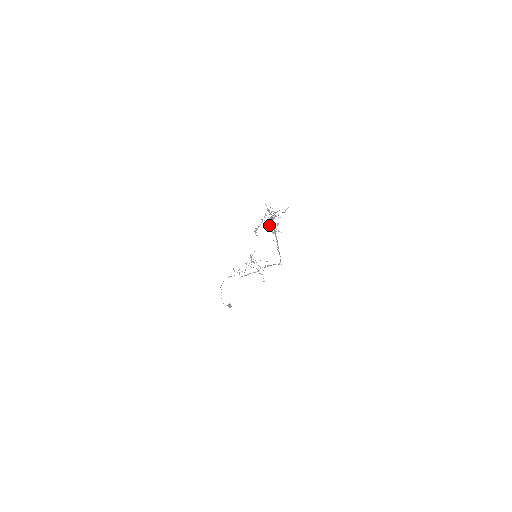
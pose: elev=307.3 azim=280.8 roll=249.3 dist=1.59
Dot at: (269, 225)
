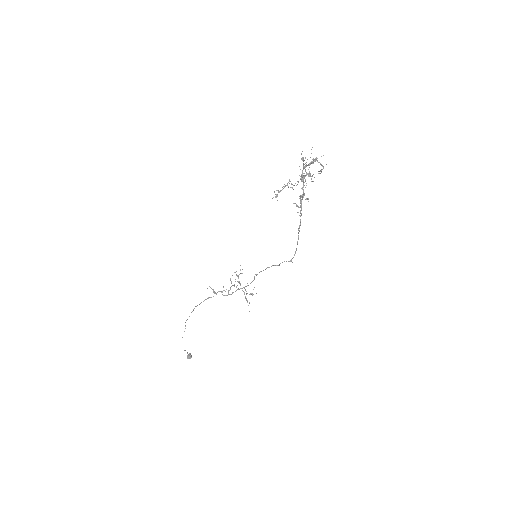
Dot at: (304, 175)
